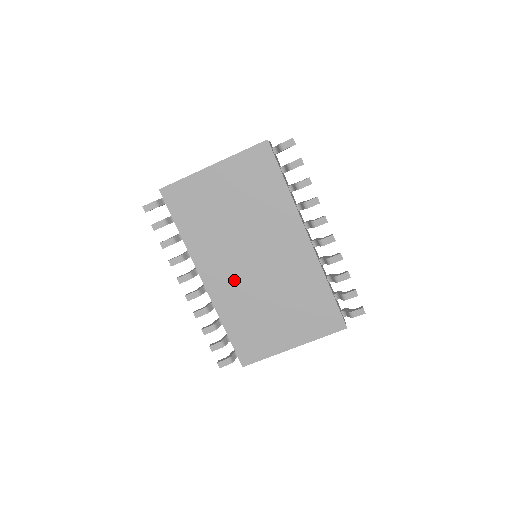
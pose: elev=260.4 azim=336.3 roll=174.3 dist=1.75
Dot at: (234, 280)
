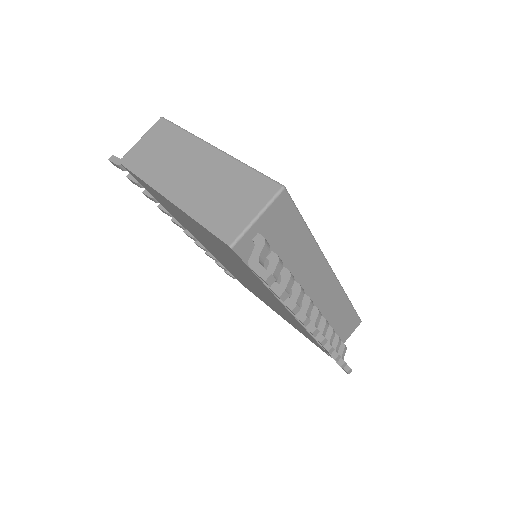
Dot at: occluded
